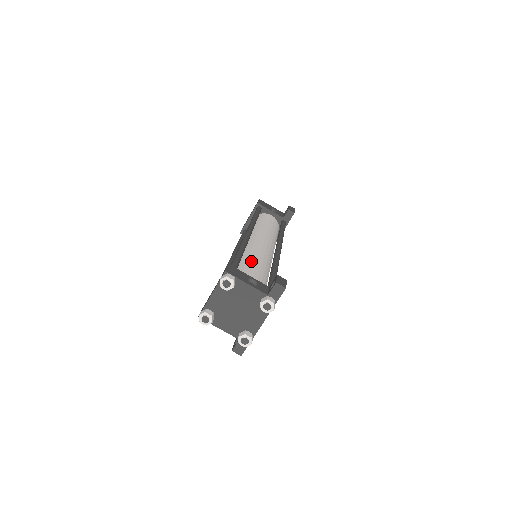
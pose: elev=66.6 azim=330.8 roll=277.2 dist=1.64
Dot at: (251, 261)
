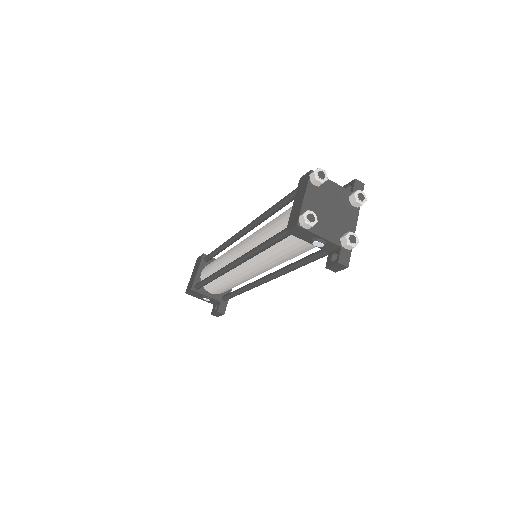
Dot at: occluded
